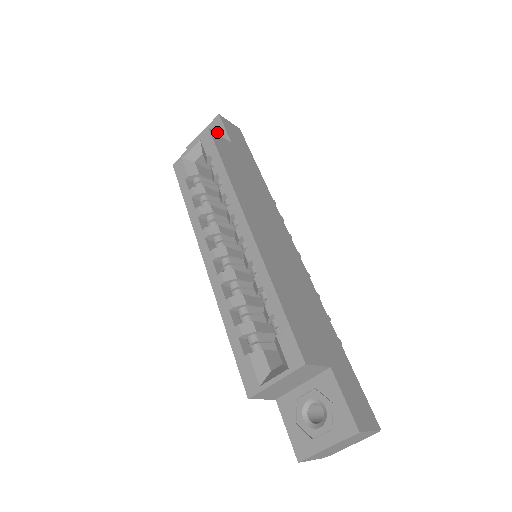
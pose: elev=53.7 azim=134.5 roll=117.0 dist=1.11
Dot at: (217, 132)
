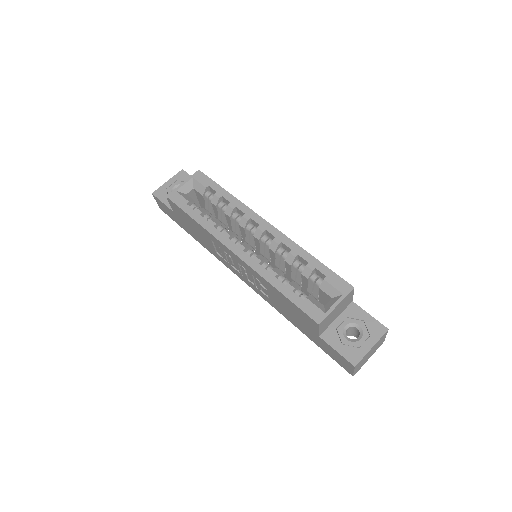
Dot at: occluded
